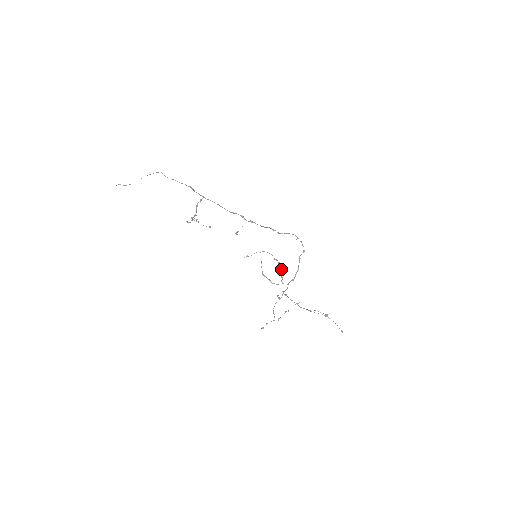
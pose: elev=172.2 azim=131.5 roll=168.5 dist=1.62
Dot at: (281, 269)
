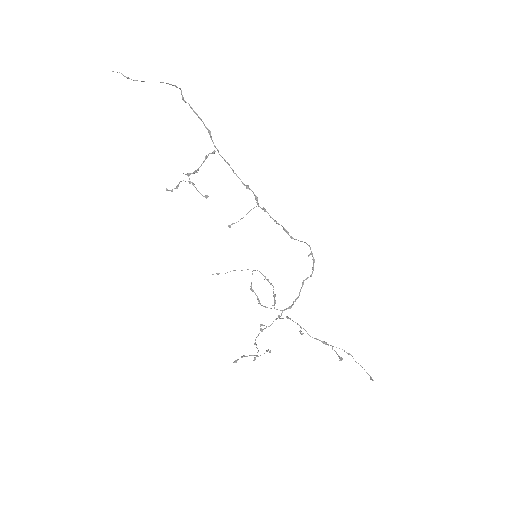
Dot at: (273, 291)
